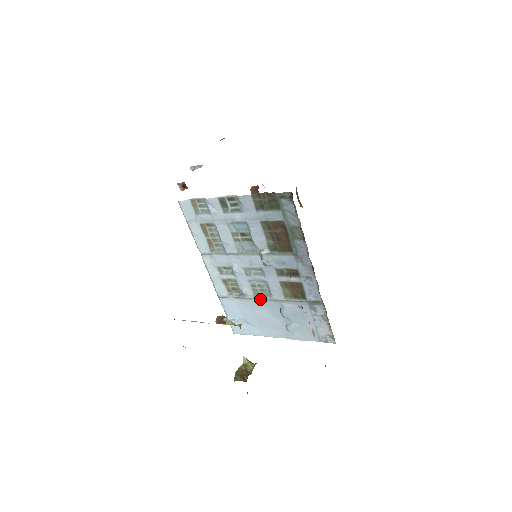
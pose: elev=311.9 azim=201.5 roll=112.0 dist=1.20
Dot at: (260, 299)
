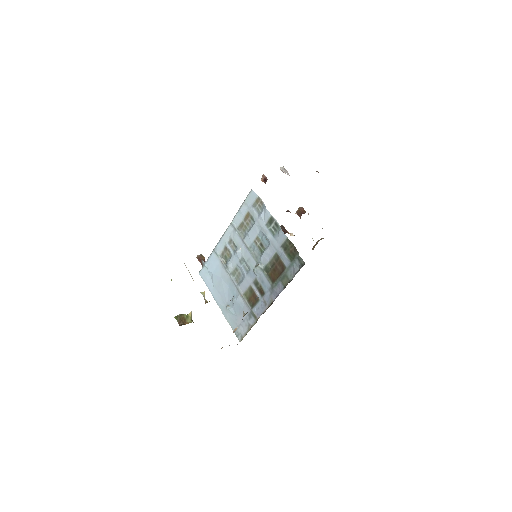
Dot at: (232, 279)
